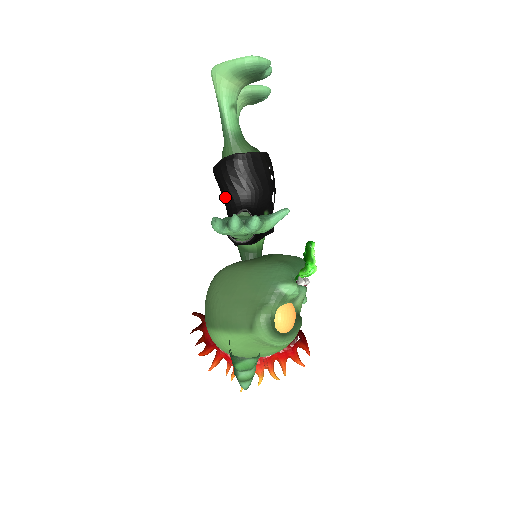
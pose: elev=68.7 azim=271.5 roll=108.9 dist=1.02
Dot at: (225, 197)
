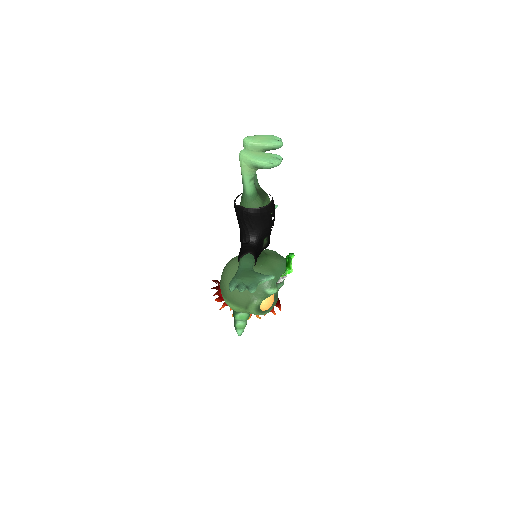
Dot at: (240, 228)
